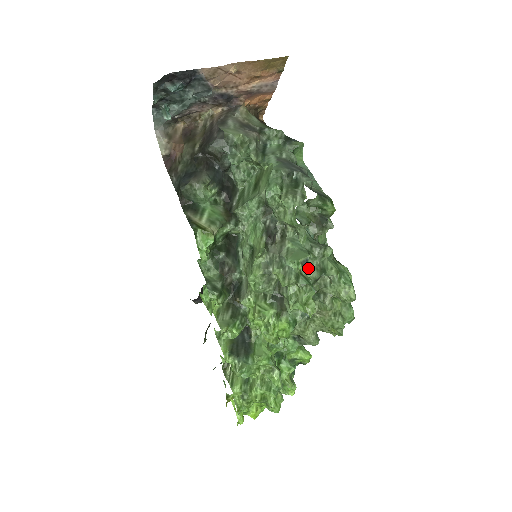
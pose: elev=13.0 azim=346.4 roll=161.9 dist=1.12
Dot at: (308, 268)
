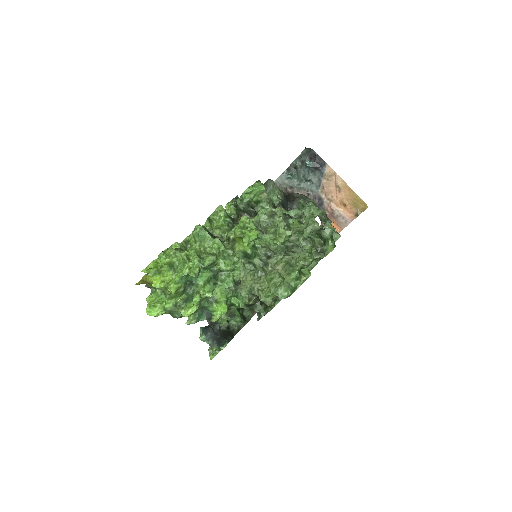
Dot at: (294, 242)
